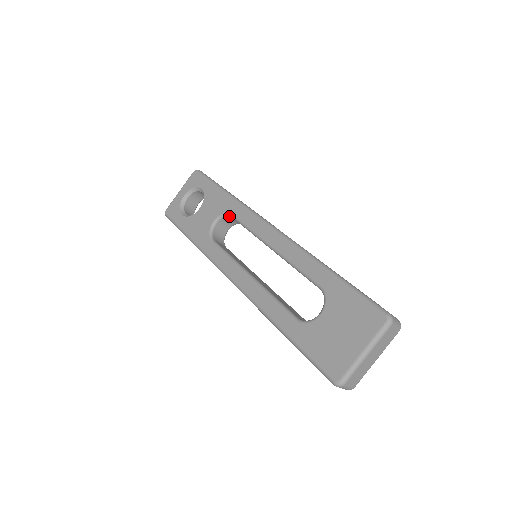
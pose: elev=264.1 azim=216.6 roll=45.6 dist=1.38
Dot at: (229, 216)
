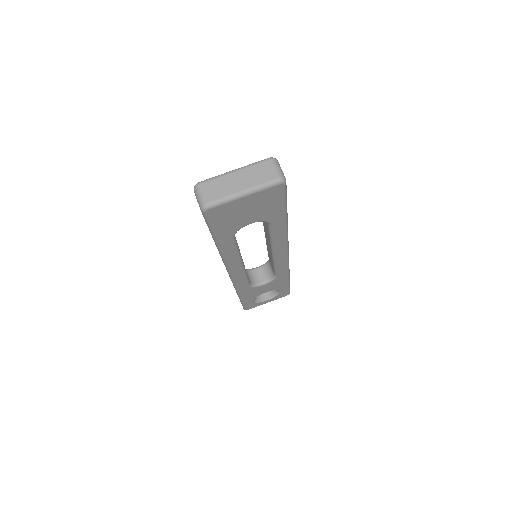
Dot at: (268, 262)
